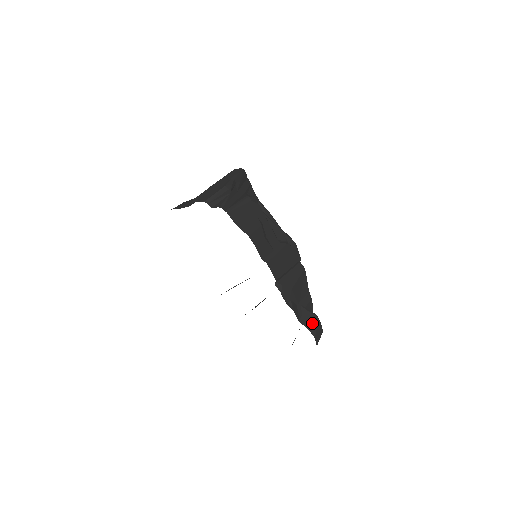
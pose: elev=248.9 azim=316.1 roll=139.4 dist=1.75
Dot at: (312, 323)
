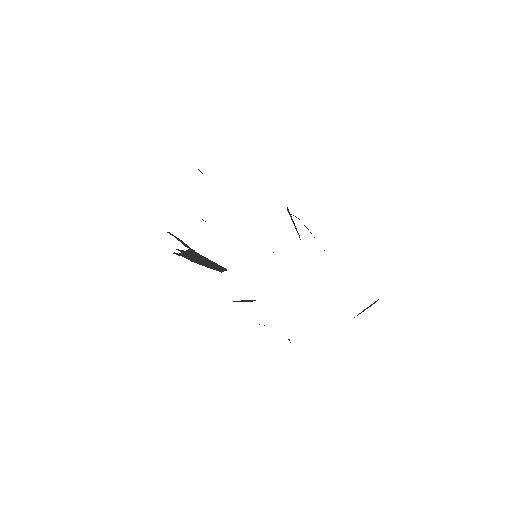
Dot at: occluded
